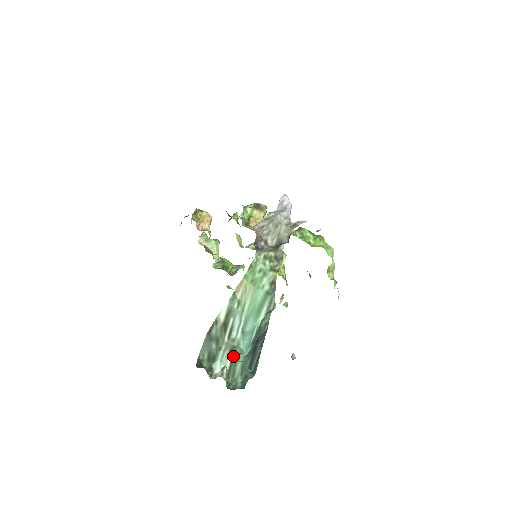
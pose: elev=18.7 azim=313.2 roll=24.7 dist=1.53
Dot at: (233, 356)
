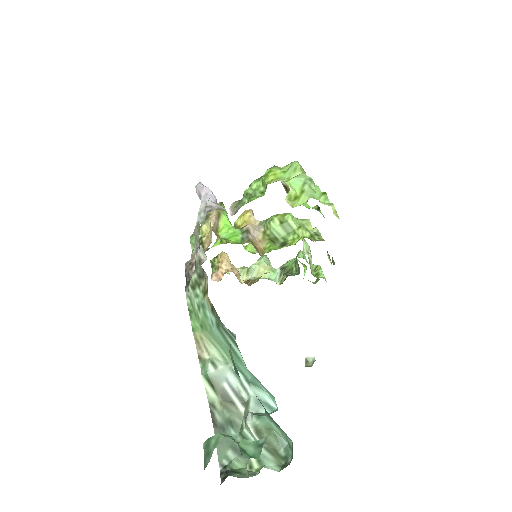
Dot at: (207, 459)
